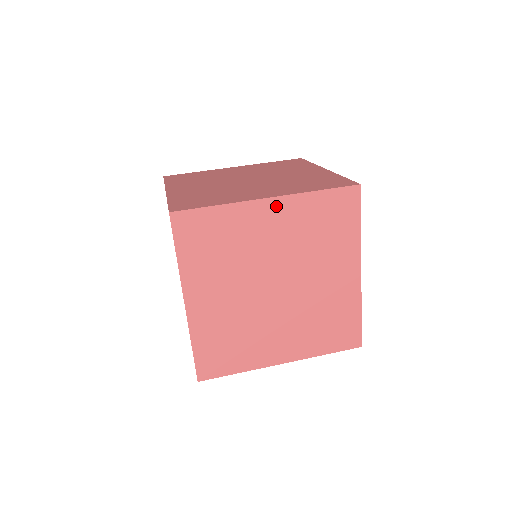
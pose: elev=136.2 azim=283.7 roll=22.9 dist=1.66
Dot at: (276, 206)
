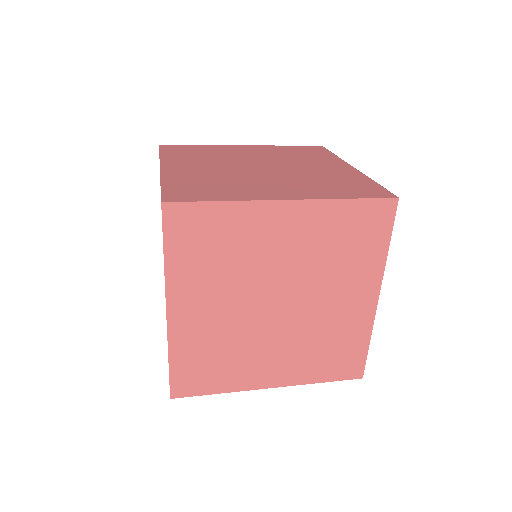
Dot at: (294, 211)
